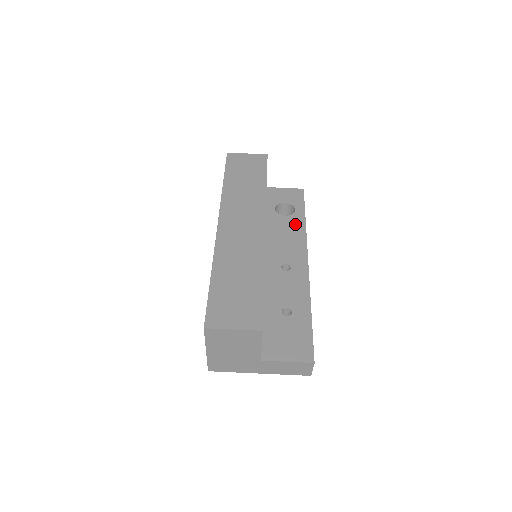
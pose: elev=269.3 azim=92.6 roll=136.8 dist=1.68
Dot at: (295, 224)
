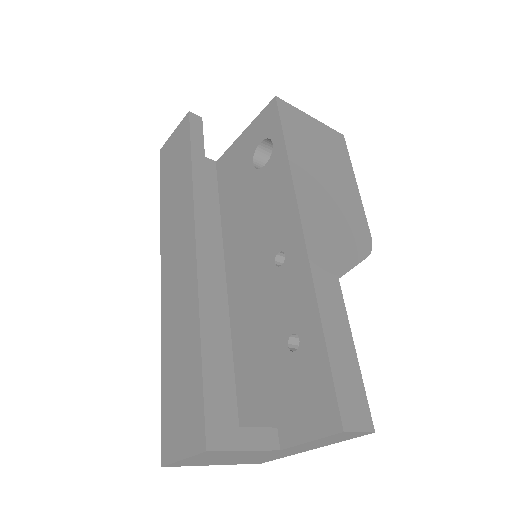
Dot at: (276, 170)
